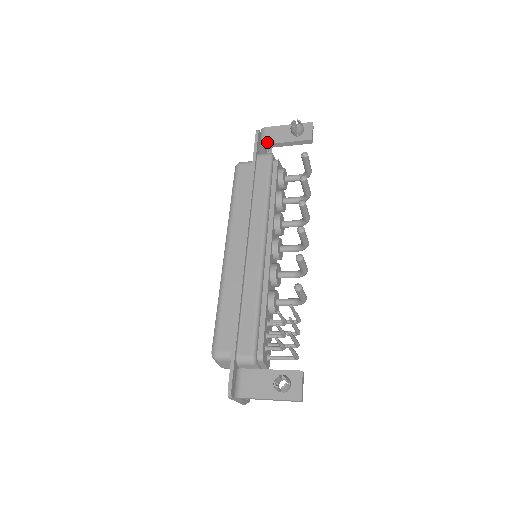
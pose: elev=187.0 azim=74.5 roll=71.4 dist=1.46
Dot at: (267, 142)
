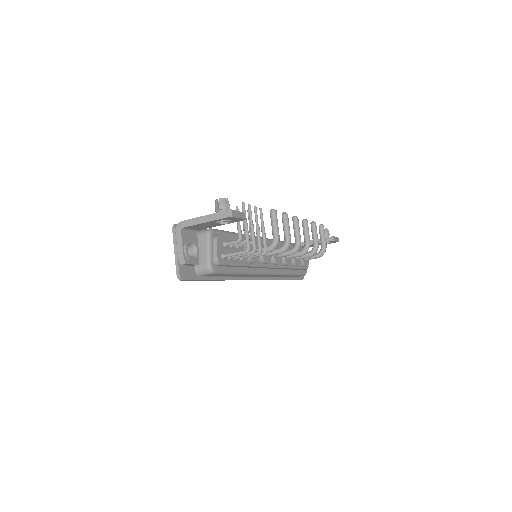
Dot at: (301, 242)
